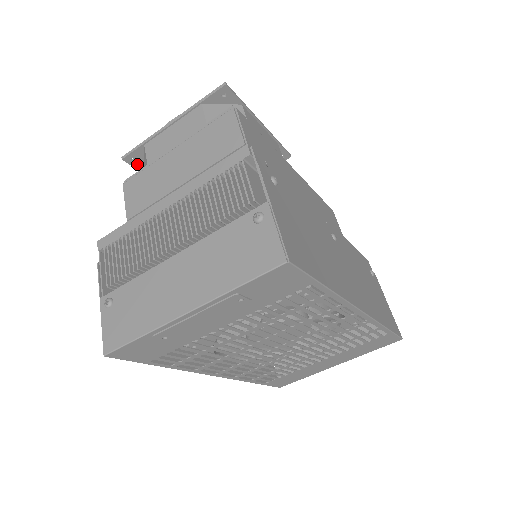
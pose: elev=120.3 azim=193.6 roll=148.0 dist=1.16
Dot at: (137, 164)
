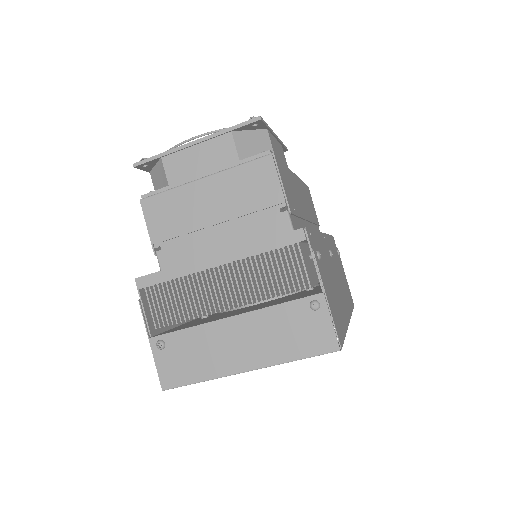
Dot at: (146, 168)
